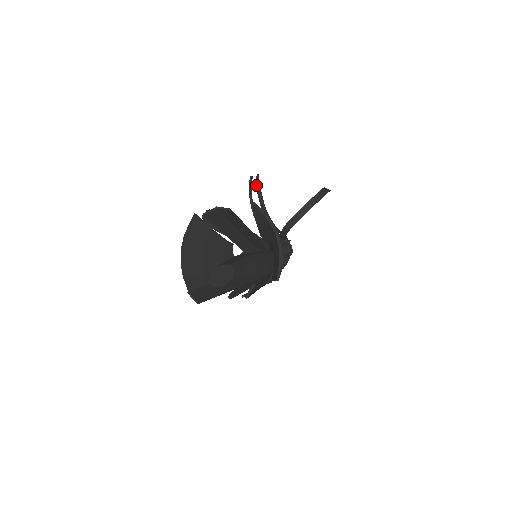
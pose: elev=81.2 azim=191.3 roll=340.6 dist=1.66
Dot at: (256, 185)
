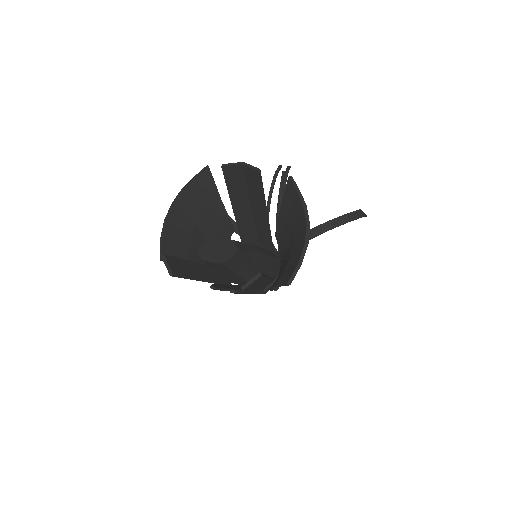
Dot at: (284, 176)
